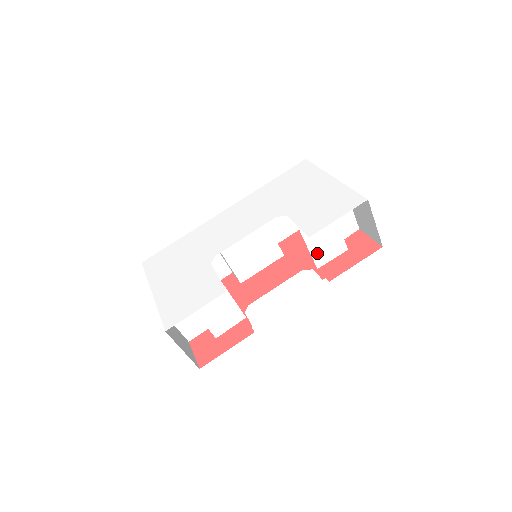
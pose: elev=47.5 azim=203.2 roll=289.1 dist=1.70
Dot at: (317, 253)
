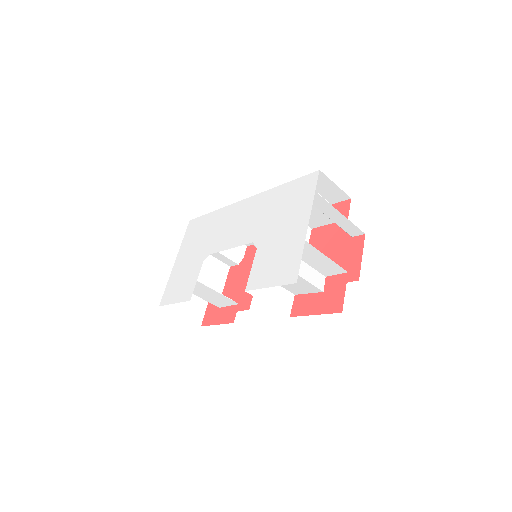
Dot at: (287, 286)
